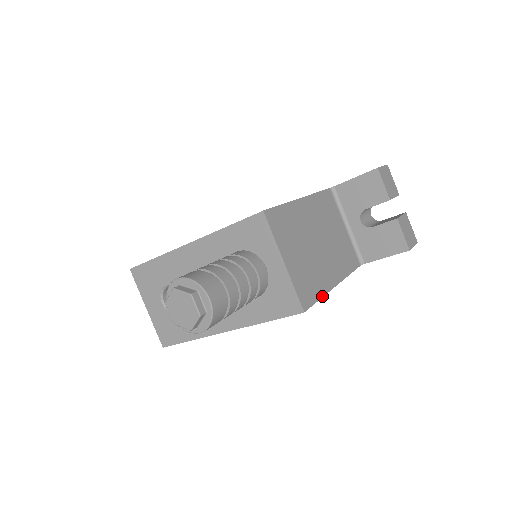
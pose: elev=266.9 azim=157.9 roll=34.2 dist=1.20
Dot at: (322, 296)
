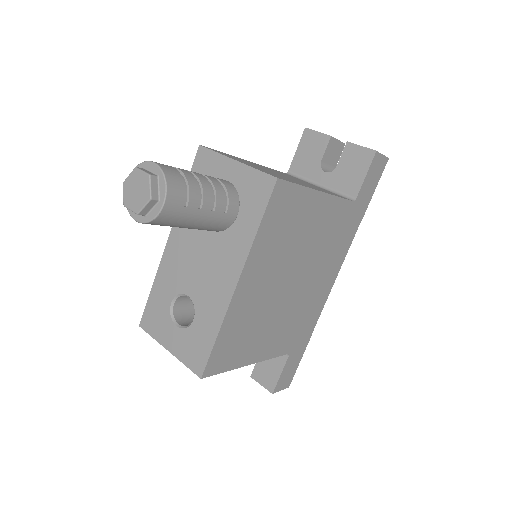
Dot at: (301, 185)
